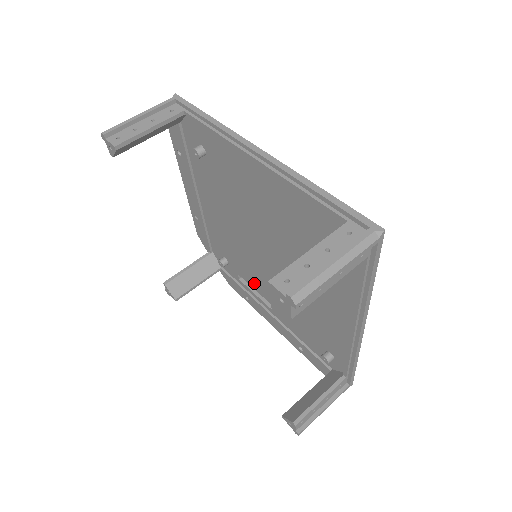
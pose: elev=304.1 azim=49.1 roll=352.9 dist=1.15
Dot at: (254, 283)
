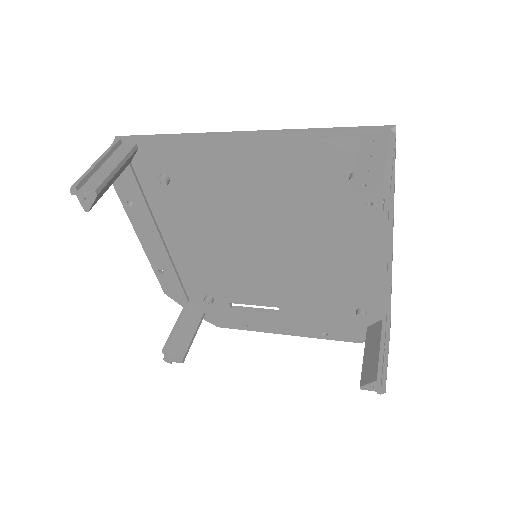
Dot at: (253, 298)
